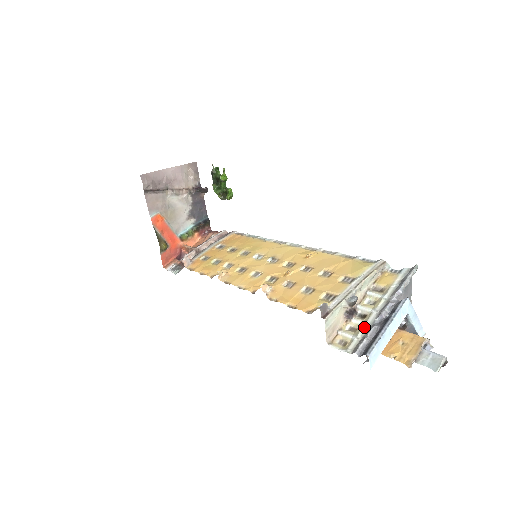
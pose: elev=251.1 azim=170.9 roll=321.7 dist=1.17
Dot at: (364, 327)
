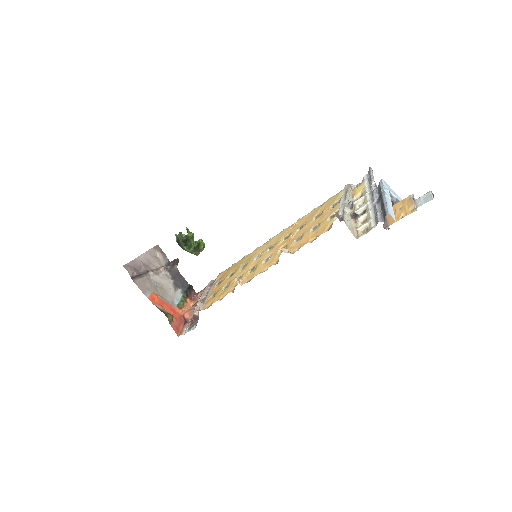
Dot at: (370, 212)
